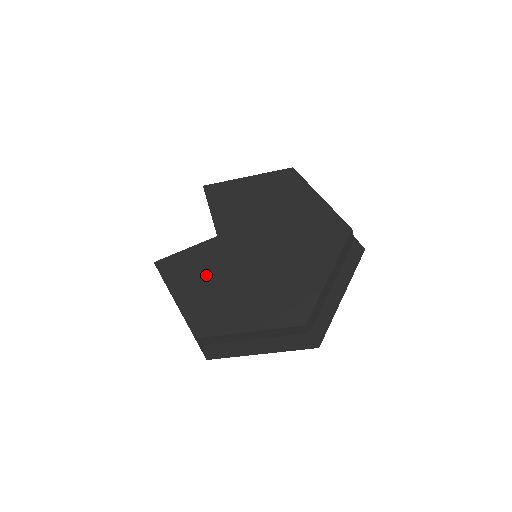
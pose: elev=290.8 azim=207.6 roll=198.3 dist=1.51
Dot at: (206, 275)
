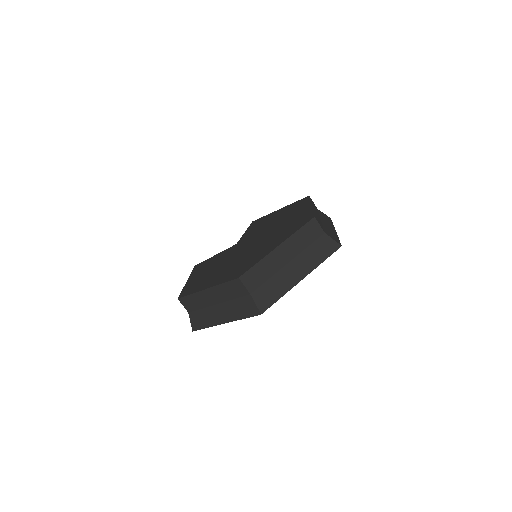
Dot at: (213, 265)
